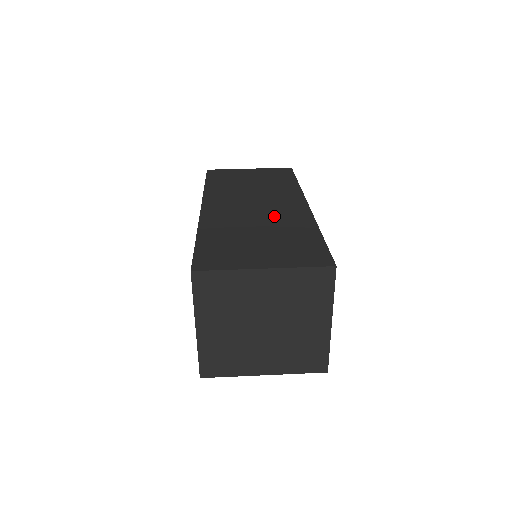
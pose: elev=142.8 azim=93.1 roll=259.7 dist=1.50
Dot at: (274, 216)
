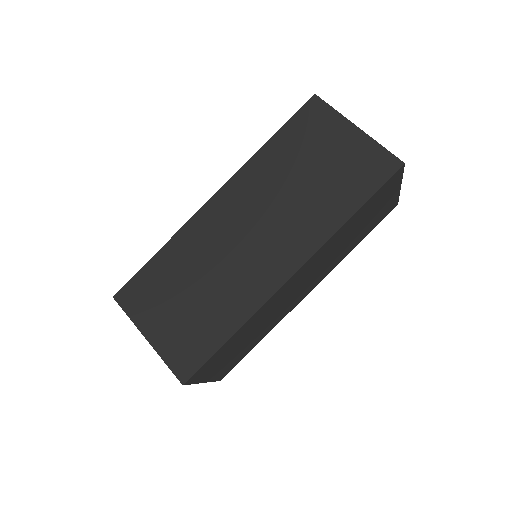
Dot at: (239, 271)
